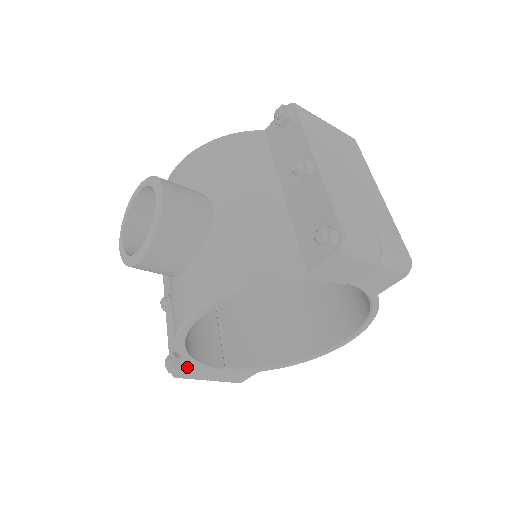
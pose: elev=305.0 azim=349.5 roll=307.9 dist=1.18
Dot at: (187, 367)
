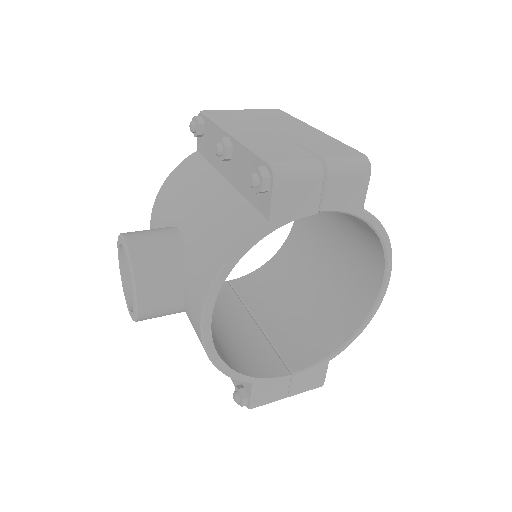
Dot at: (251, 390)
